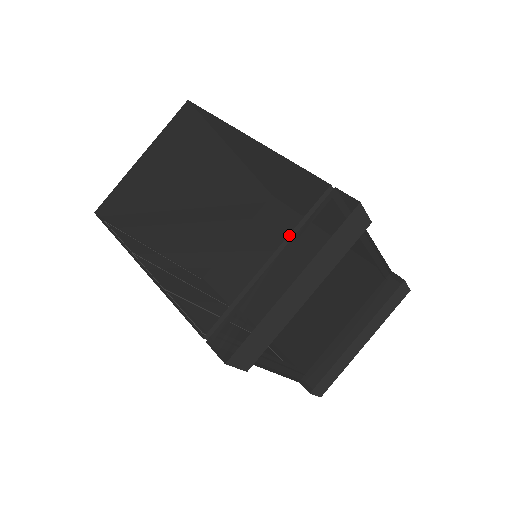
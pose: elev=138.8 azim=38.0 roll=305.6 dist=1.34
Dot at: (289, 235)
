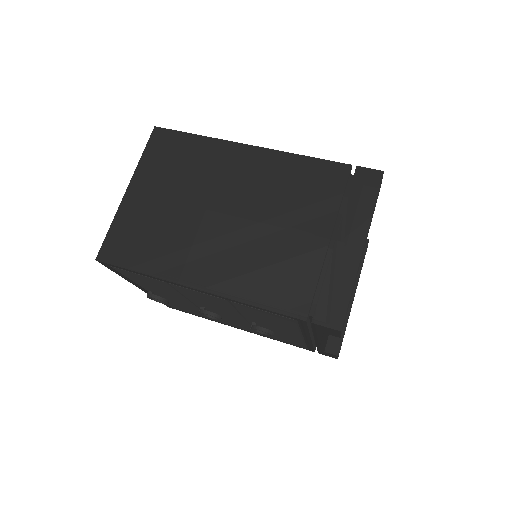
Dot at: (338, 213)
